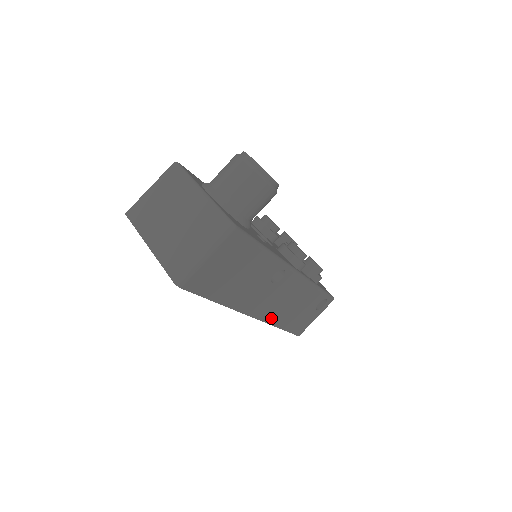
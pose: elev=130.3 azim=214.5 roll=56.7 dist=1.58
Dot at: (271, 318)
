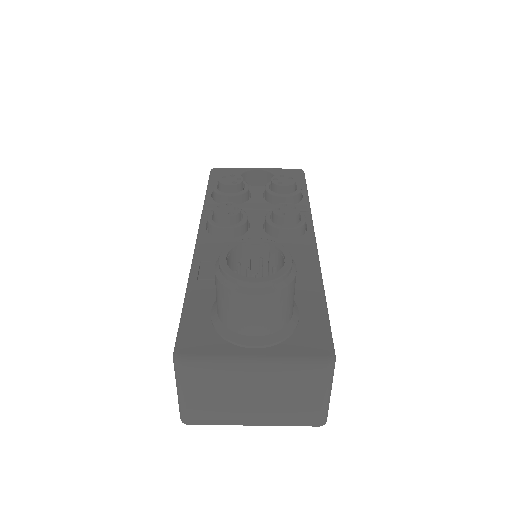
Dot at: occluded
